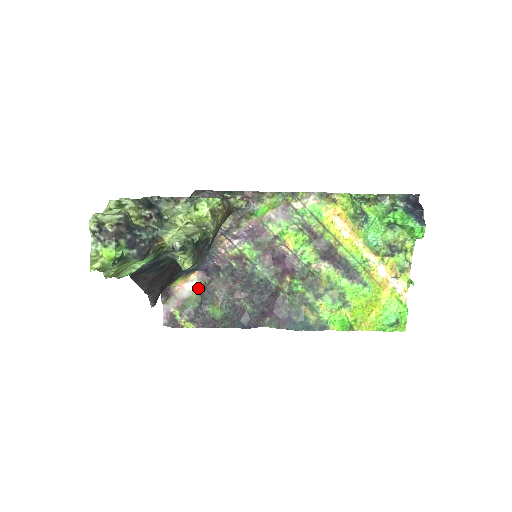
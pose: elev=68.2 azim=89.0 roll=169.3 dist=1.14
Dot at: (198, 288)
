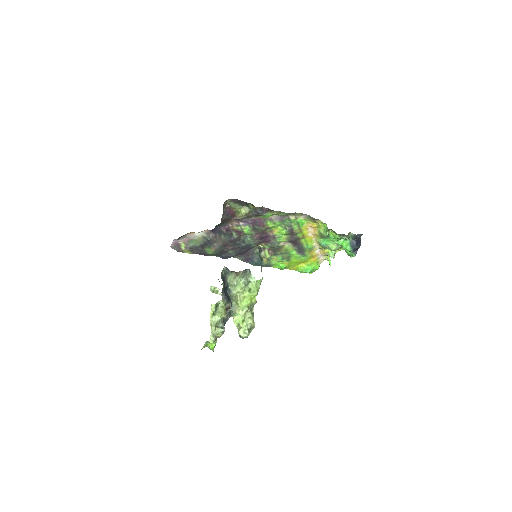
Dot at: (203, 237)
